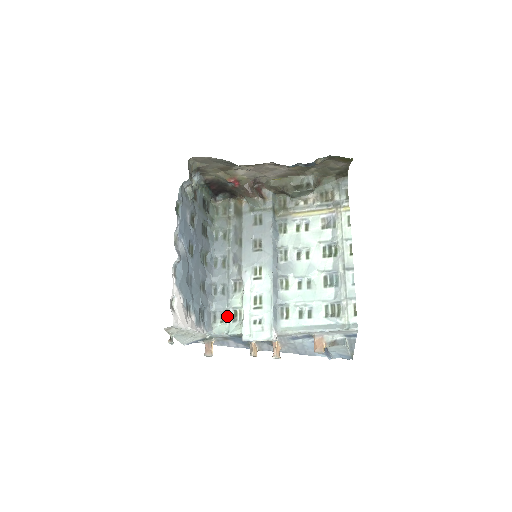
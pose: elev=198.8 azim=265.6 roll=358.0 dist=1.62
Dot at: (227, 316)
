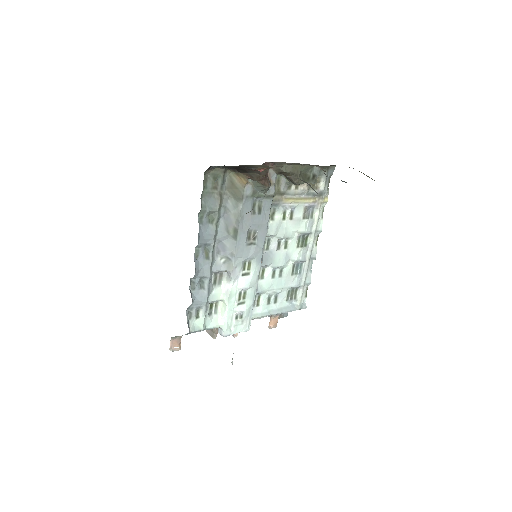
Dot at: (205, 312)
